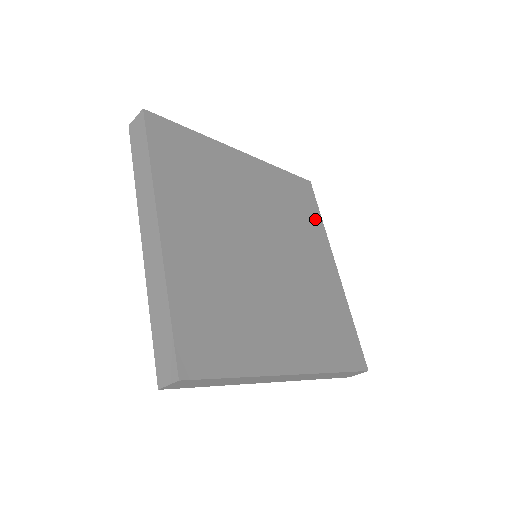
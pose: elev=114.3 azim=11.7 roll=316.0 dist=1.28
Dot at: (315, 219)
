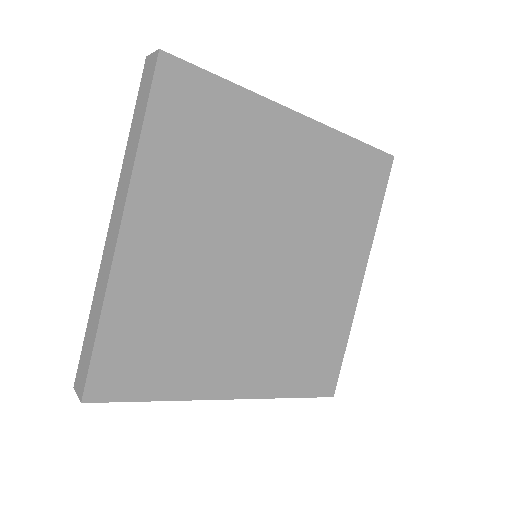
Dot at: (368, 213)
